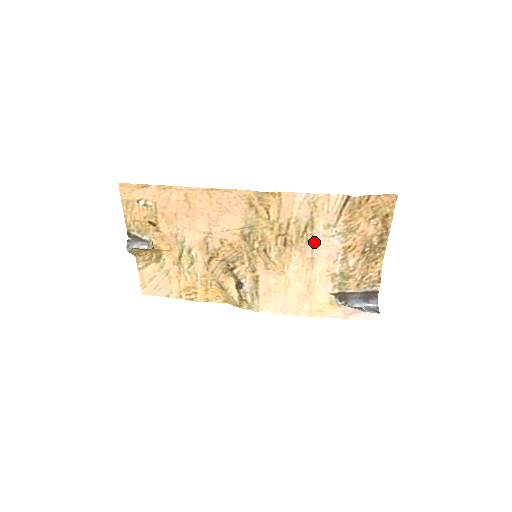
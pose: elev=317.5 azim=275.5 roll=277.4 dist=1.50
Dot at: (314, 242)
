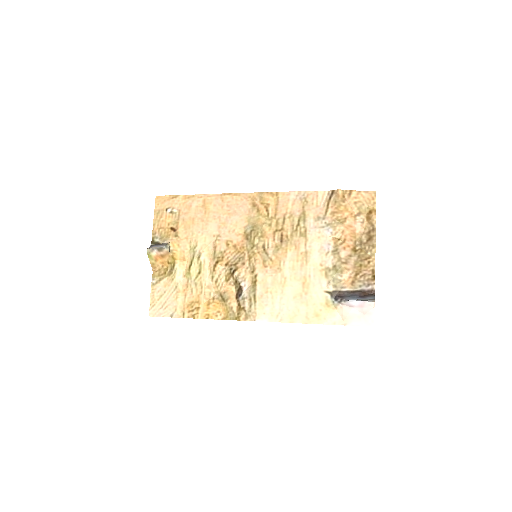
Dot at: (307, 235)
